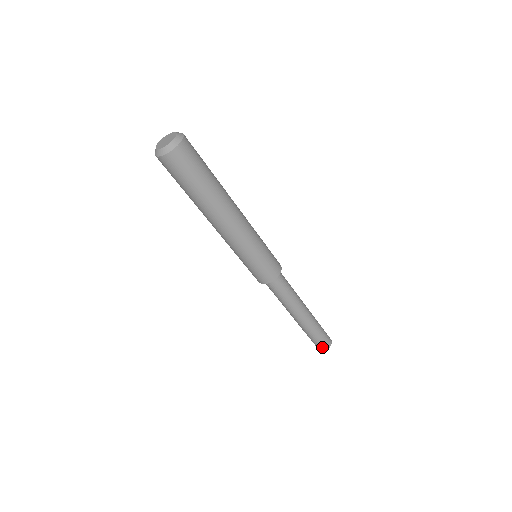
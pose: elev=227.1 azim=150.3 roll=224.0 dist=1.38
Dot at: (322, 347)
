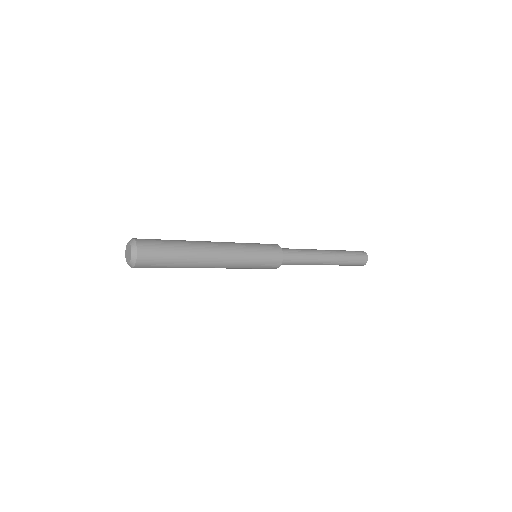
Dot at: (360, 265)
